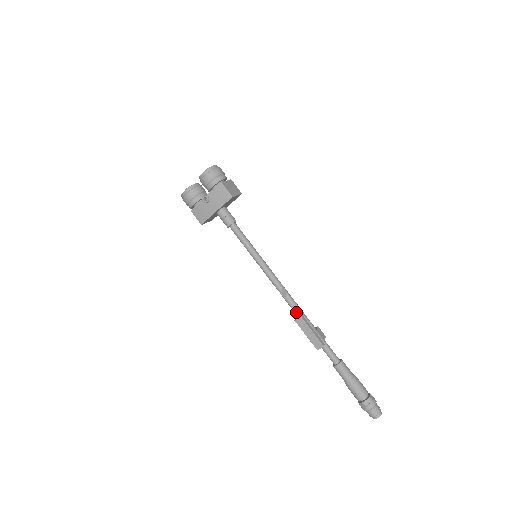
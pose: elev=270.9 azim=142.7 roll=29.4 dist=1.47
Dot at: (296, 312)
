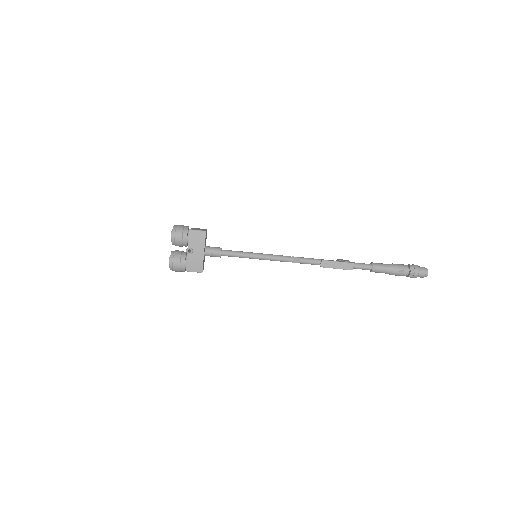
Dot at: (316, 263)
